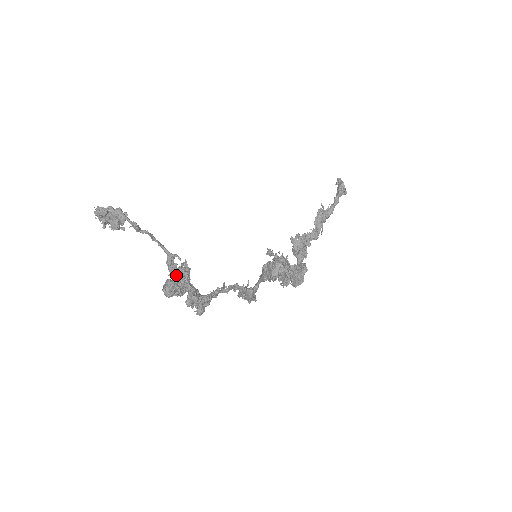
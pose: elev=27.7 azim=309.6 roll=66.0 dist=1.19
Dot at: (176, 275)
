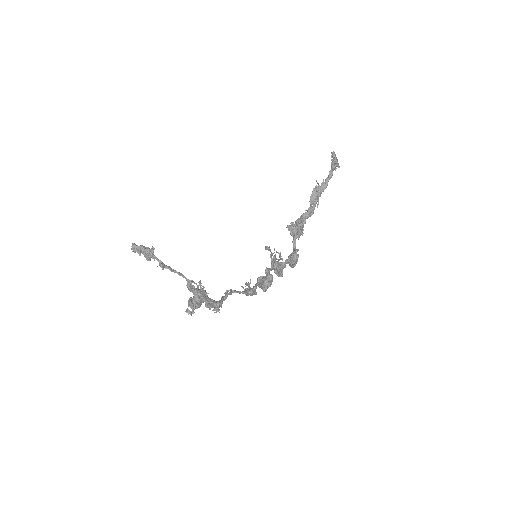
Dot at: (195, 294)
